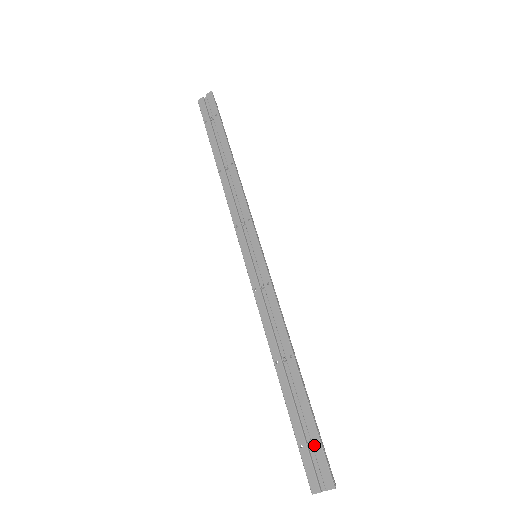
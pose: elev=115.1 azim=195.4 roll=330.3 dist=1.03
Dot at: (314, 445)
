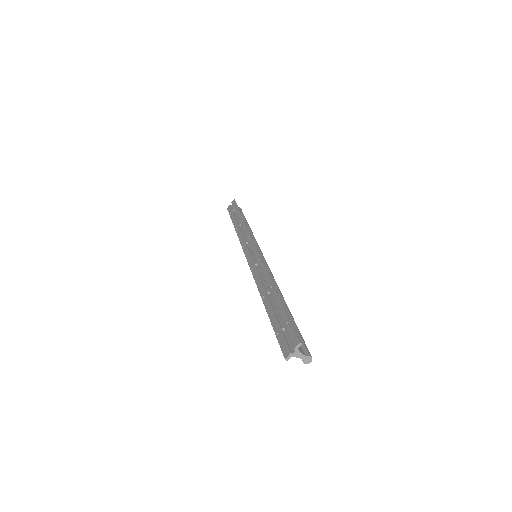
Dot at: (285, 326)
